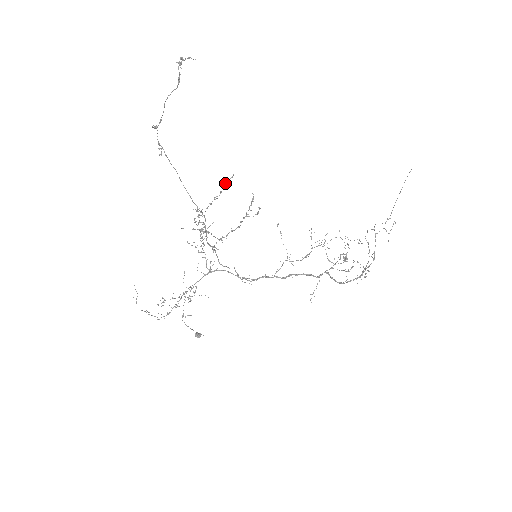
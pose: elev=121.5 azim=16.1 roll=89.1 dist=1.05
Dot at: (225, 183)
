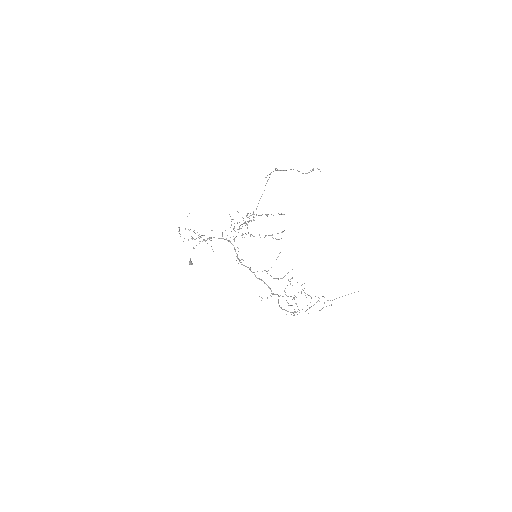
Dot at: (278, 213)
